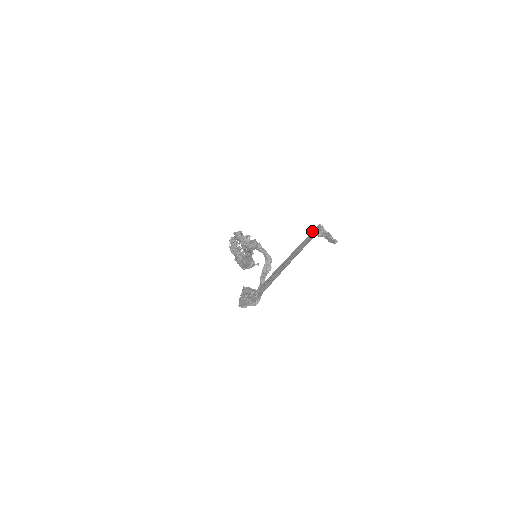
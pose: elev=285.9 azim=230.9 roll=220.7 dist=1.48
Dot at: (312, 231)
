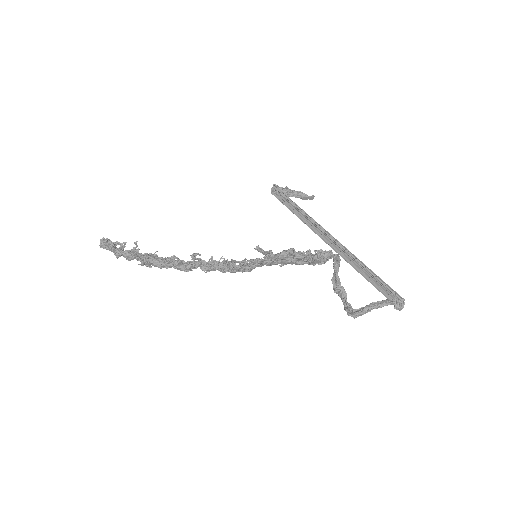
Dot at: (289, 198)
